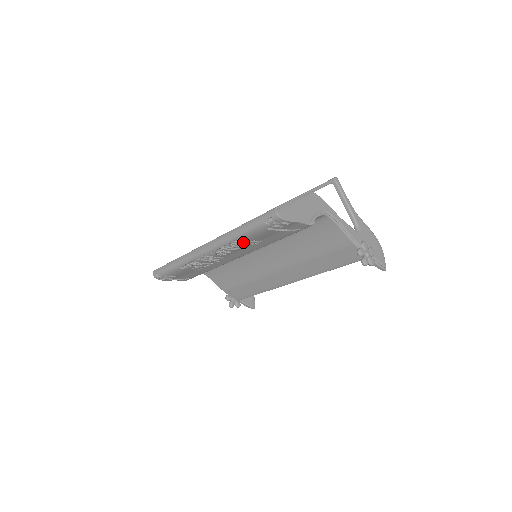
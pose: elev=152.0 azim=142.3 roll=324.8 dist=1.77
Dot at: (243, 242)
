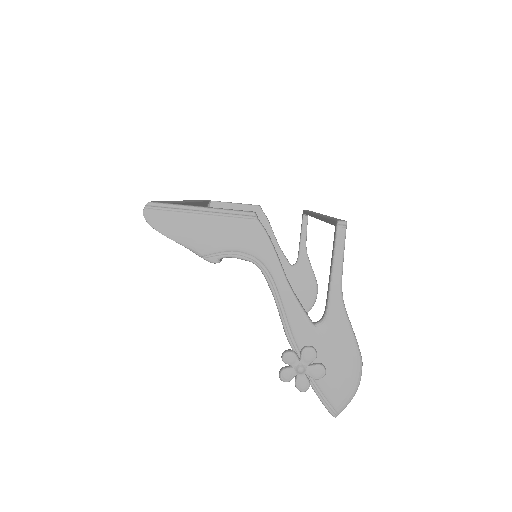
Dot at: occluded
